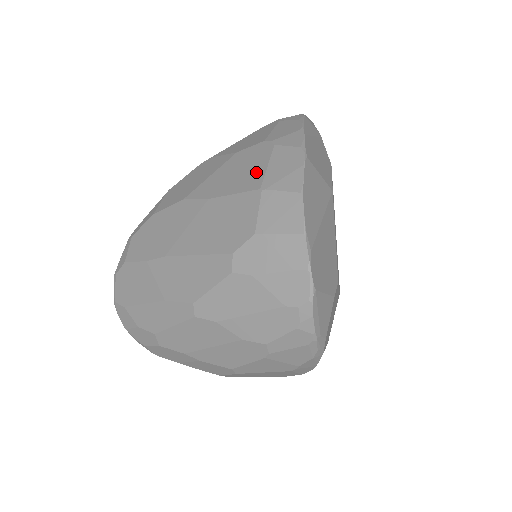
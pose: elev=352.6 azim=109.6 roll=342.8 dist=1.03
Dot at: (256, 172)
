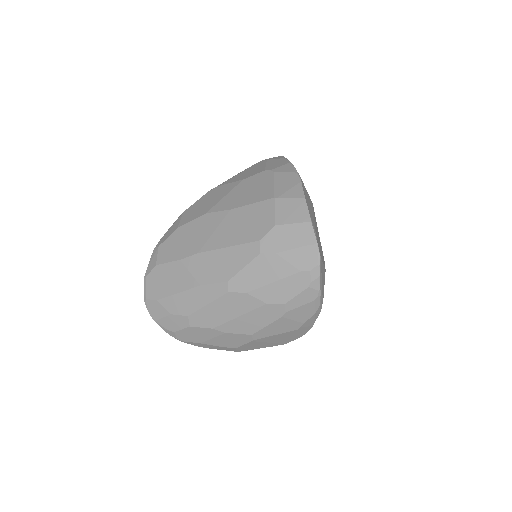
Dot at: (266, 189)
